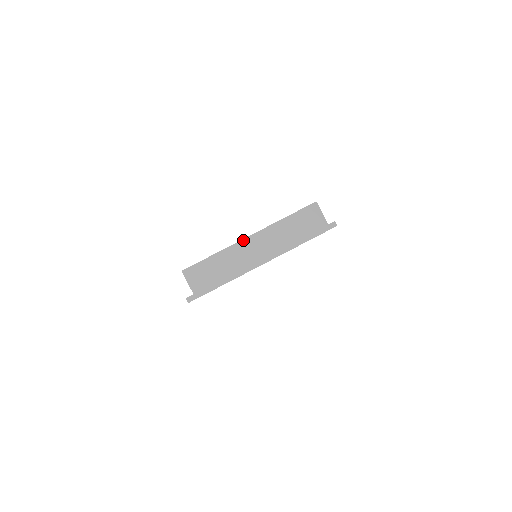
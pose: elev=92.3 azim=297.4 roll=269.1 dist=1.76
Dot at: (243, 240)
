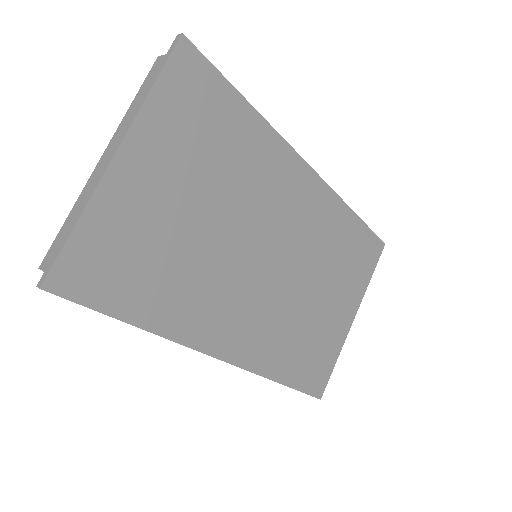
Dot at: (96, 168)
